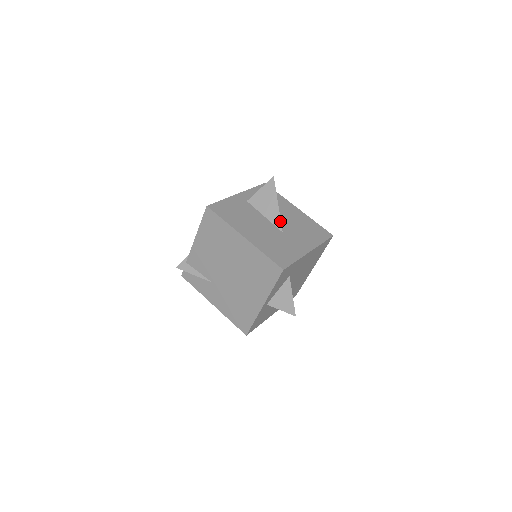
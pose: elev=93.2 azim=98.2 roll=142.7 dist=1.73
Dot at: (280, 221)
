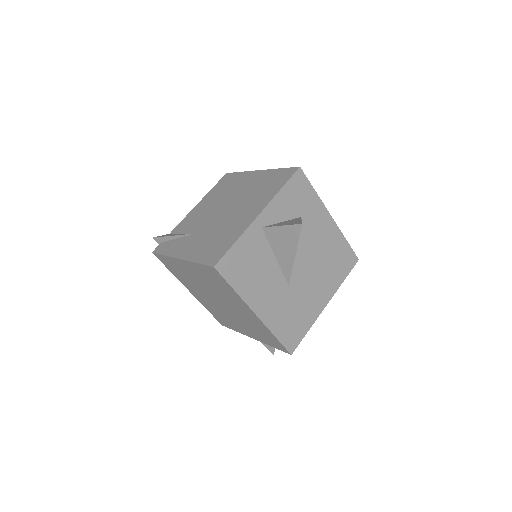
Dot at: occluded
